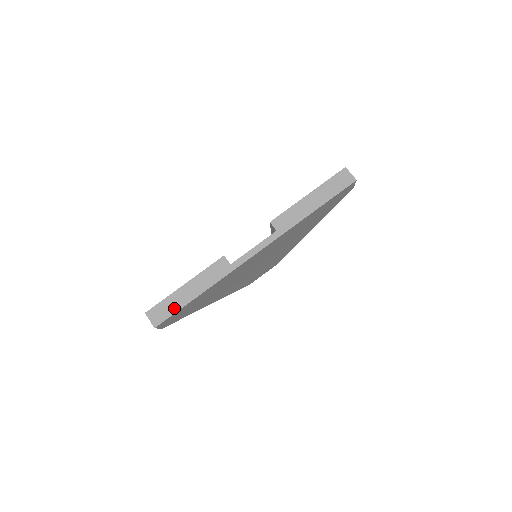
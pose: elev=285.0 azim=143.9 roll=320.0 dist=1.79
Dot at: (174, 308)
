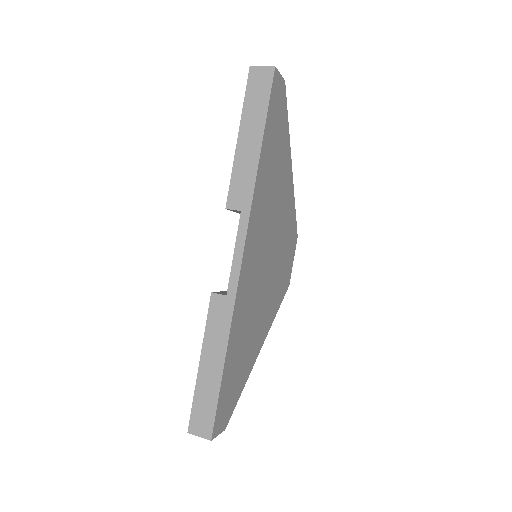
Dot at: (211, 400)
